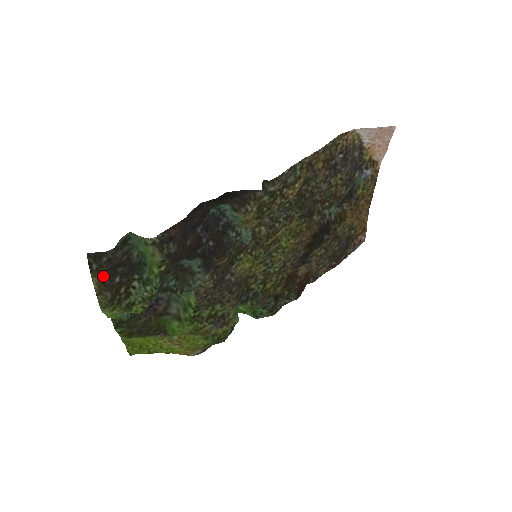
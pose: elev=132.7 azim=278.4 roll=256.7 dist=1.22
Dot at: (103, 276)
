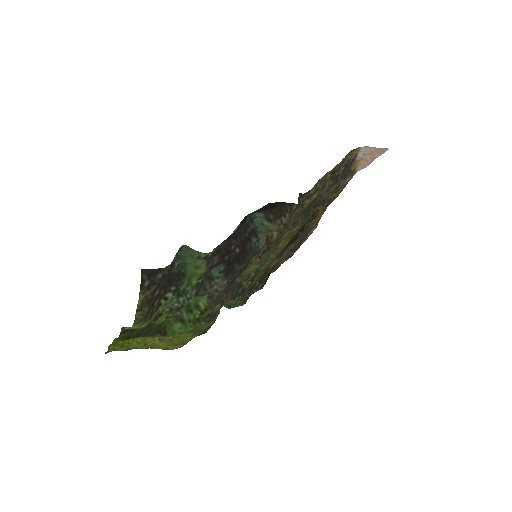
Dot at: (150, 292)
